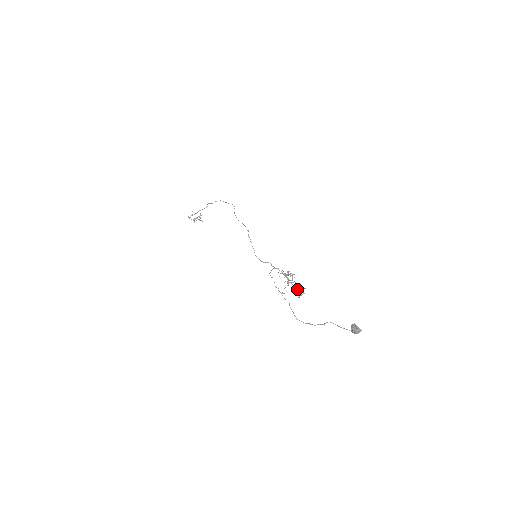
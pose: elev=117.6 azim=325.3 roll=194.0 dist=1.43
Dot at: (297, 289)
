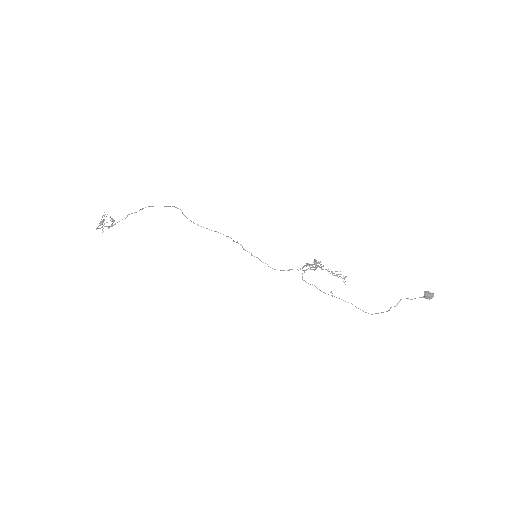
Dot at: (332, 273)
